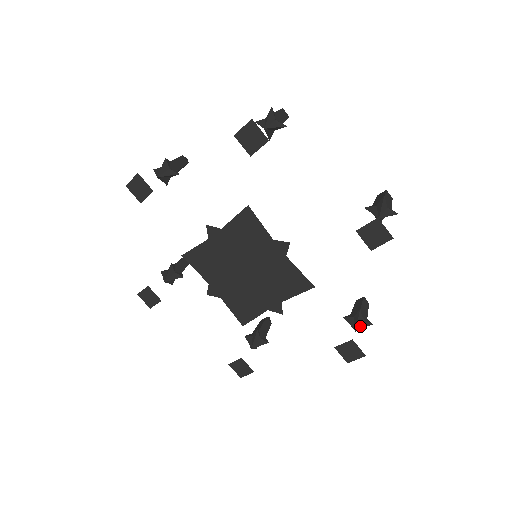
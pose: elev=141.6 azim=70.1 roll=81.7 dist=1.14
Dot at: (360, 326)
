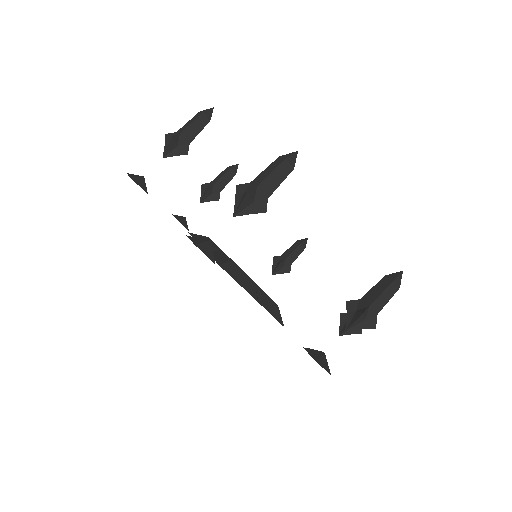
Dot at: (347, 333)
